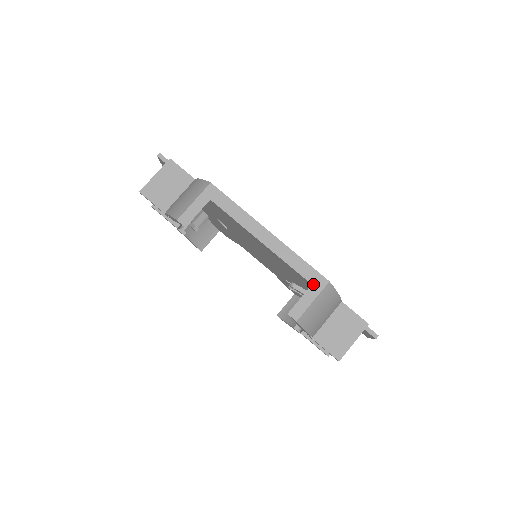
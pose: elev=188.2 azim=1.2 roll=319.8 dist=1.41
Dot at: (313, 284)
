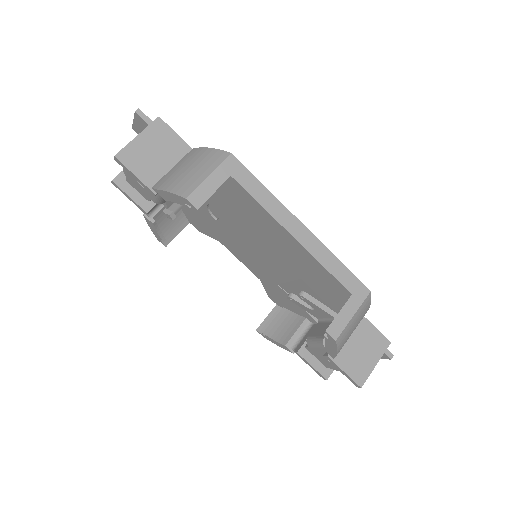
Dot at: (353, 294)
